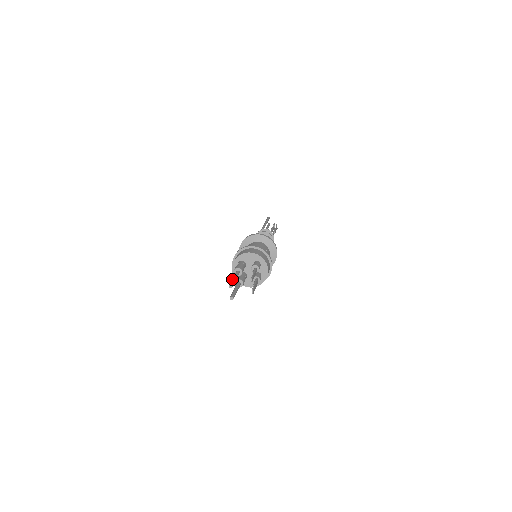
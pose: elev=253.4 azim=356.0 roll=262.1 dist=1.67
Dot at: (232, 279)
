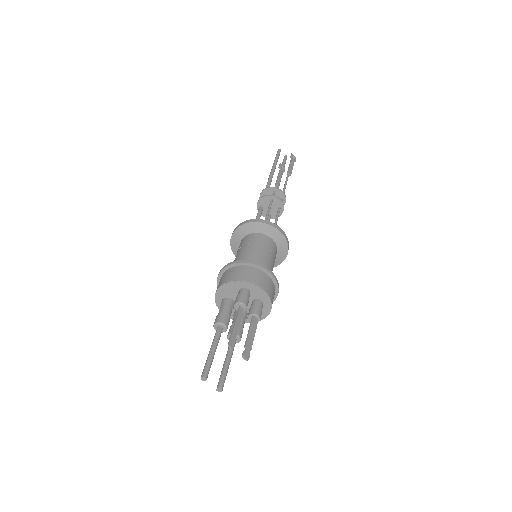
Dot at: occluded
